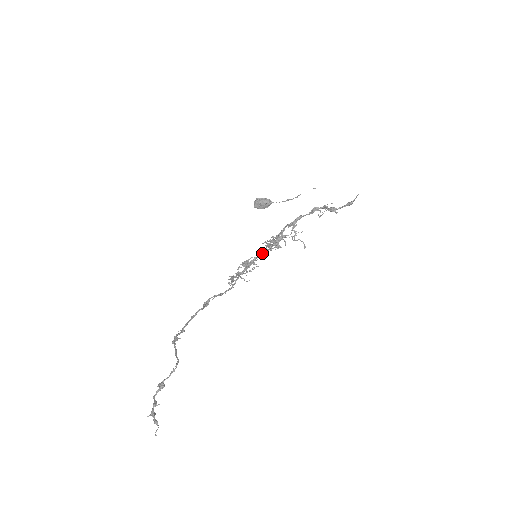
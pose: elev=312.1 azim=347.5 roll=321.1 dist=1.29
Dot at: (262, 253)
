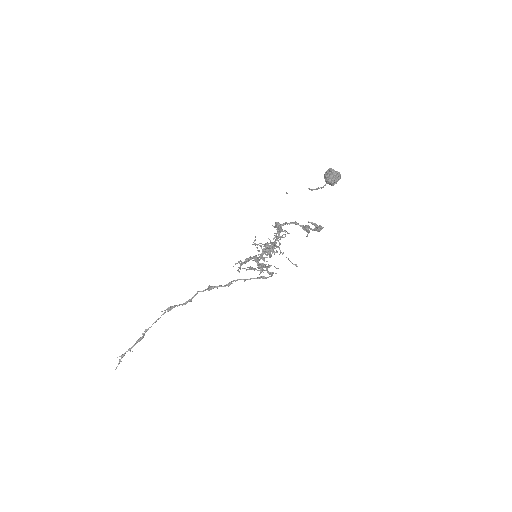
Dot at: (261, 255)
